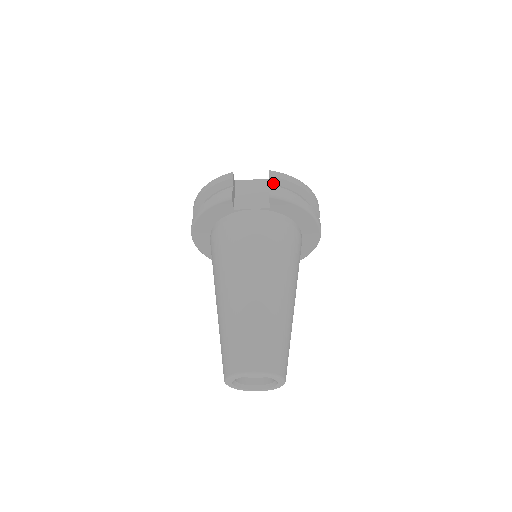
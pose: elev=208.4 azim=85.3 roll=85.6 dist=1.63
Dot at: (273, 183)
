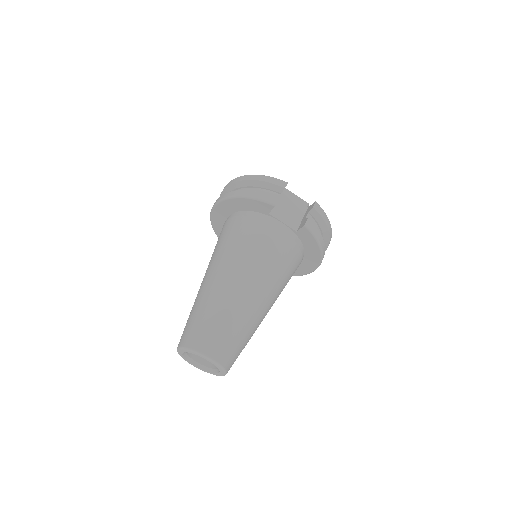
Dot at: (312, 214)
